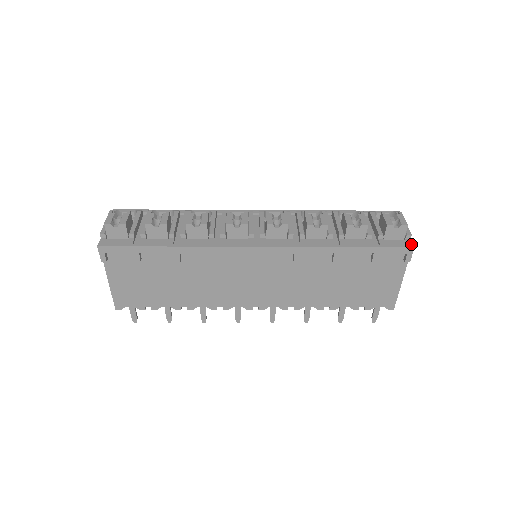
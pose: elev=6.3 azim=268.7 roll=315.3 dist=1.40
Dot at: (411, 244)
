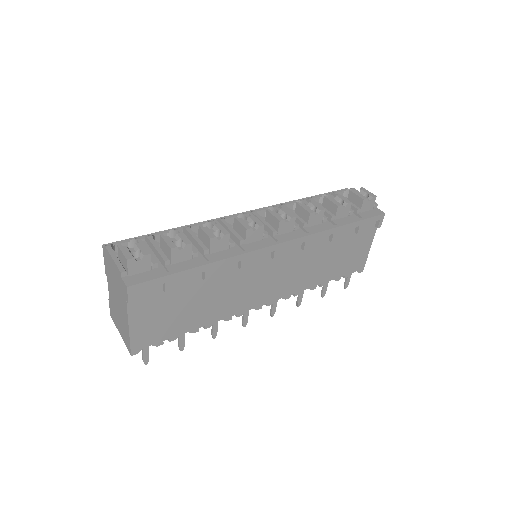
Dot at: (381, 211)
